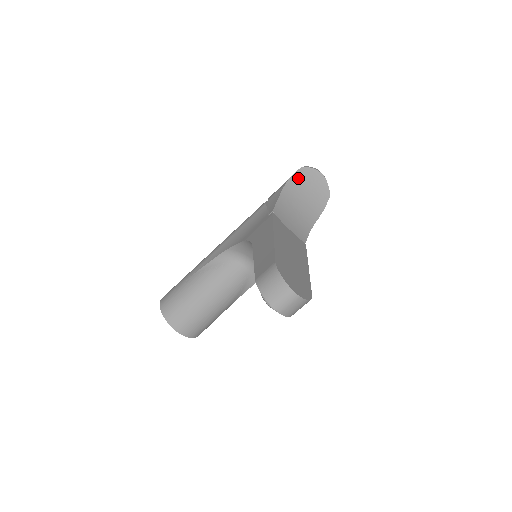
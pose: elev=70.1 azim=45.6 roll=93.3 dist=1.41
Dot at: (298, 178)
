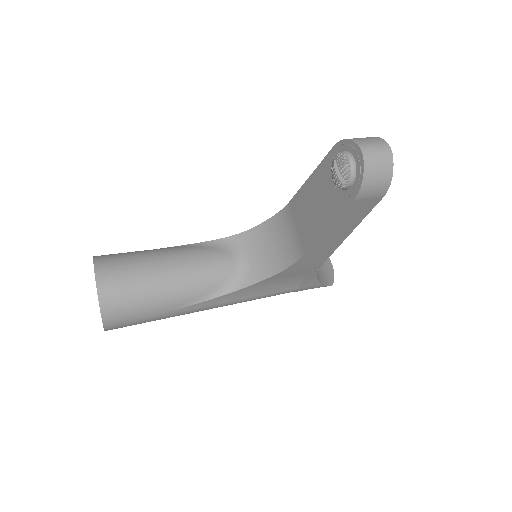
Dot at: occluded
